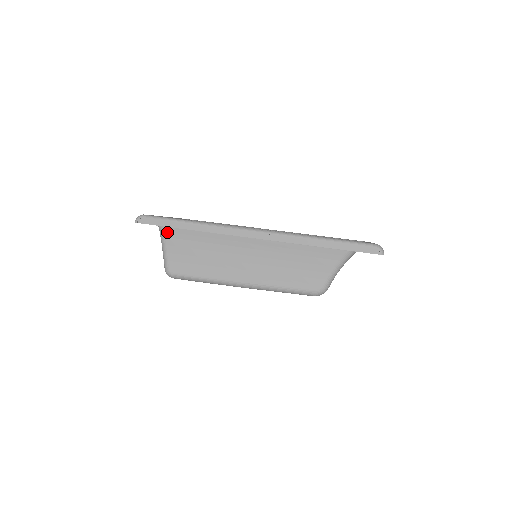
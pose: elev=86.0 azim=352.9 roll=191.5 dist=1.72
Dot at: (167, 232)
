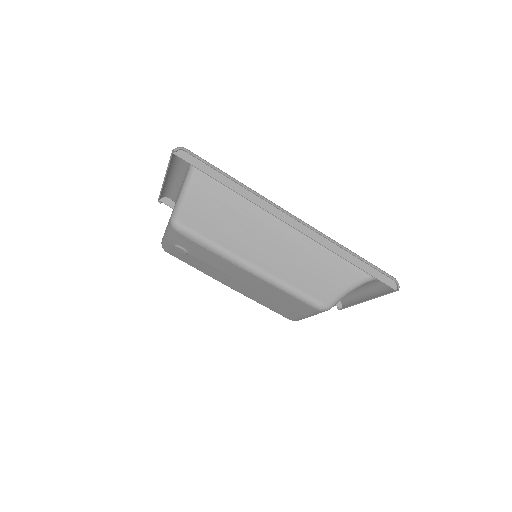
Dot at: (198, 180)
